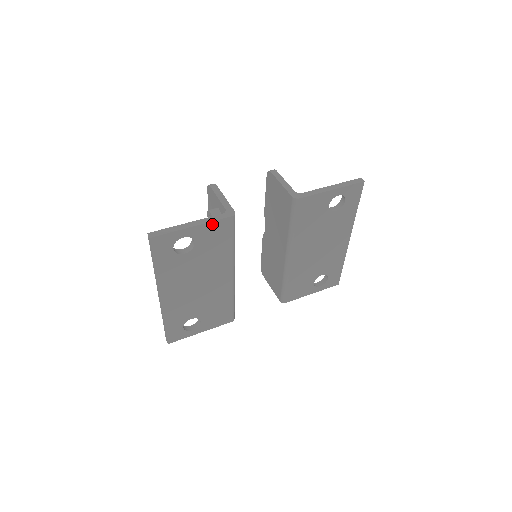
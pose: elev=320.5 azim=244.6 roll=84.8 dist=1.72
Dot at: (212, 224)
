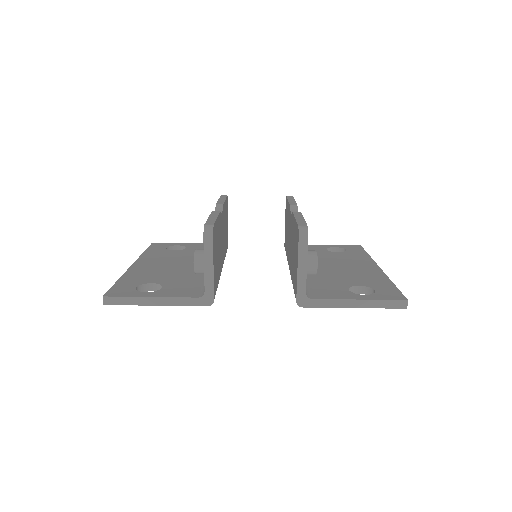
Dot at: (182, 304)
